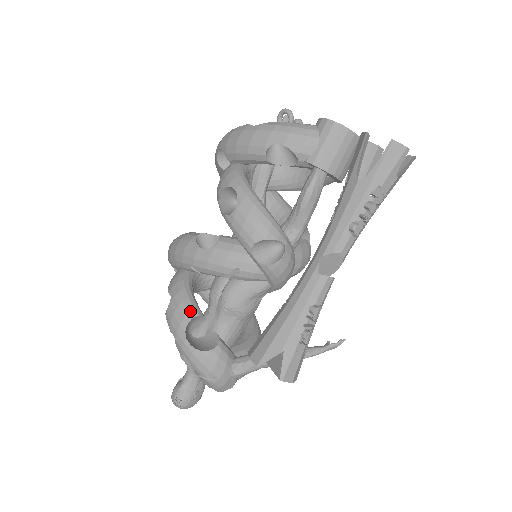
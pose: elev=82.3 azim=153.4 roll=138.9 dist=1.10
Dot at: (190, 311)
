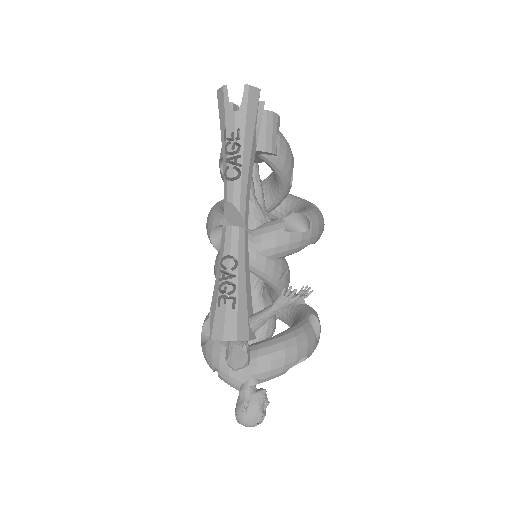
Dot at: (206, 318)
